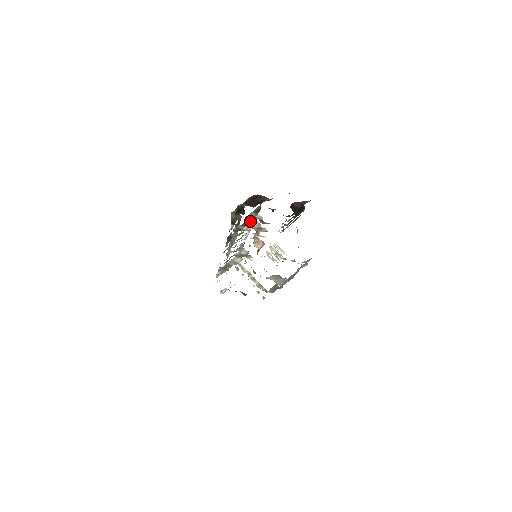
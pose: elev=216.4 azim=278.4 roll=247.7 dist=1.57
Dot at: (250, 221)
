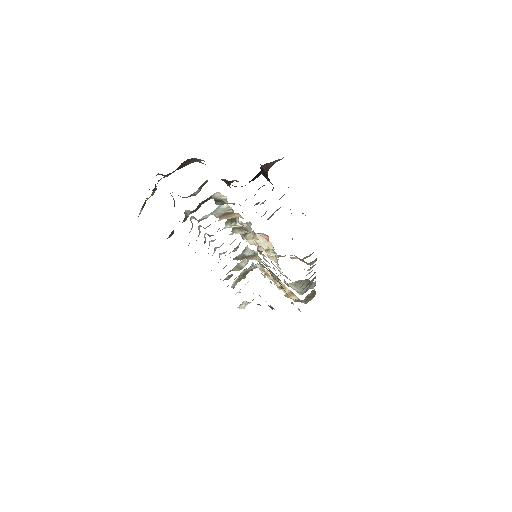
Dot at: (201, 203)
